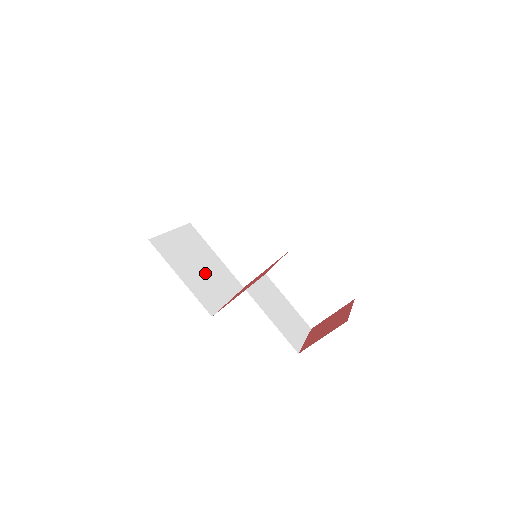
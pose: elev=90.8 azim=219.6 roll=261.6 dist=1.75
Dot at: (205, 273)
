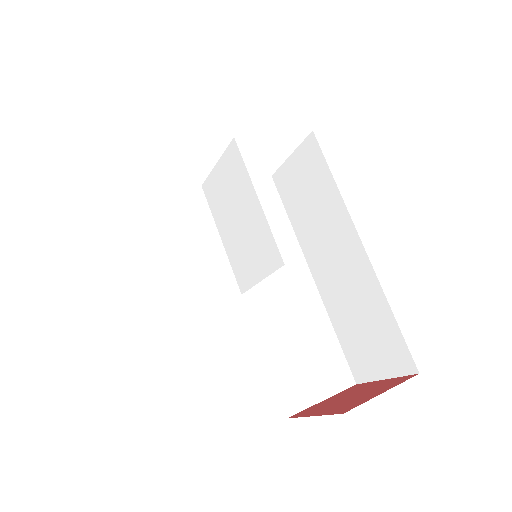
Dot at: (171, 262)
